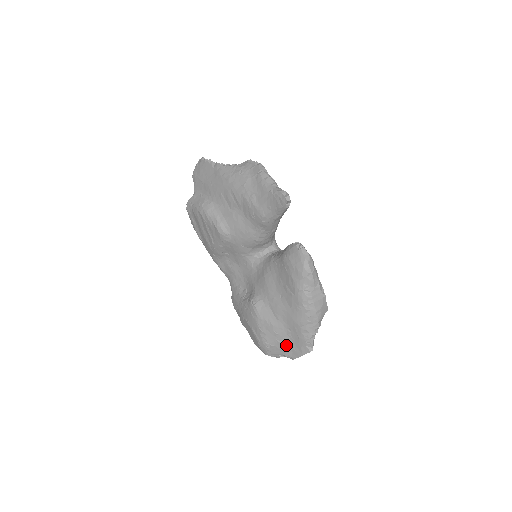
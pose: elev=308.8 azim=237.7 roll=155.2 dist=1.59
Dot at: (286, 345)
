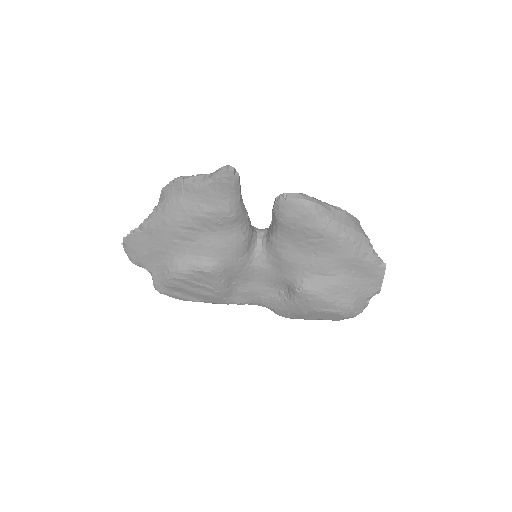
Dot at: (362, 287)
